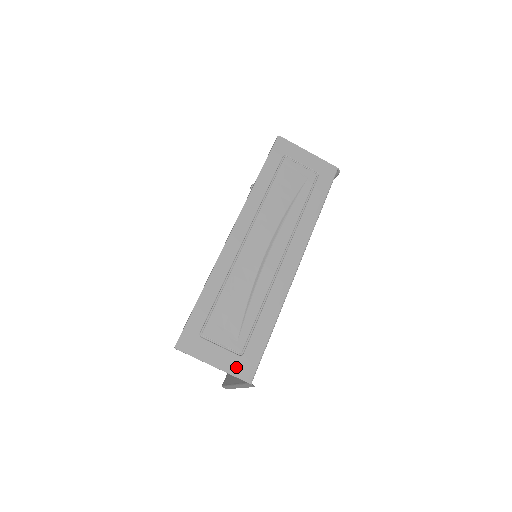
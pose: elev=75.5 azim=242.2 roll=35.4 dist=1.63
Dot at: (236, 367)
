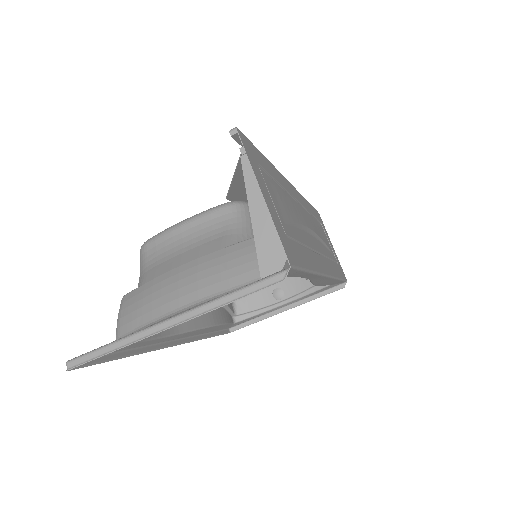
Dot at: (281, 232)
